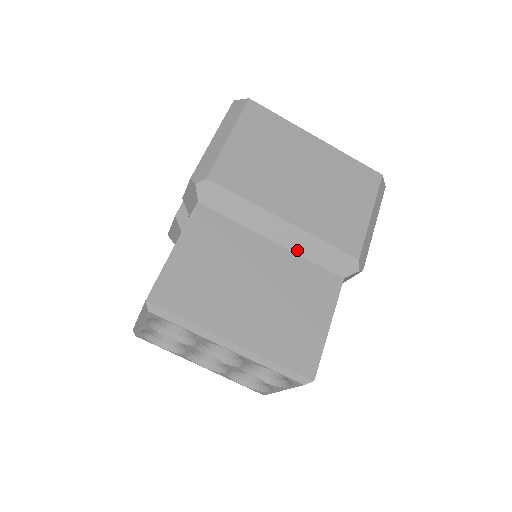
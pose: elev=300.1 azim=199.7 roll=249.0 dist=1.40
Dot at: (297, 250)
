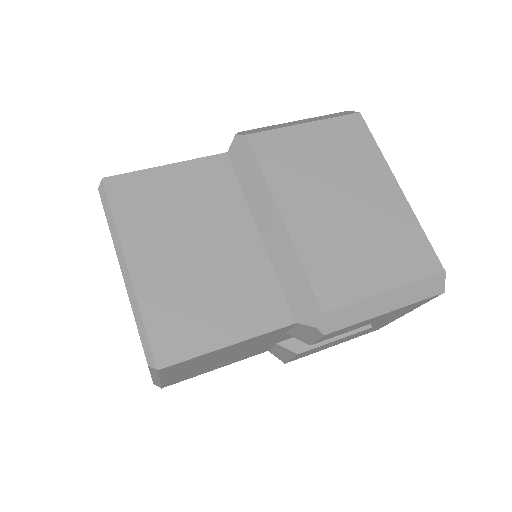
Dot at: (273, 257)
